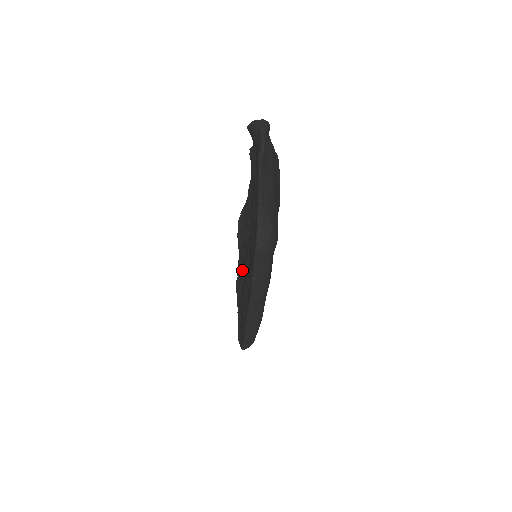
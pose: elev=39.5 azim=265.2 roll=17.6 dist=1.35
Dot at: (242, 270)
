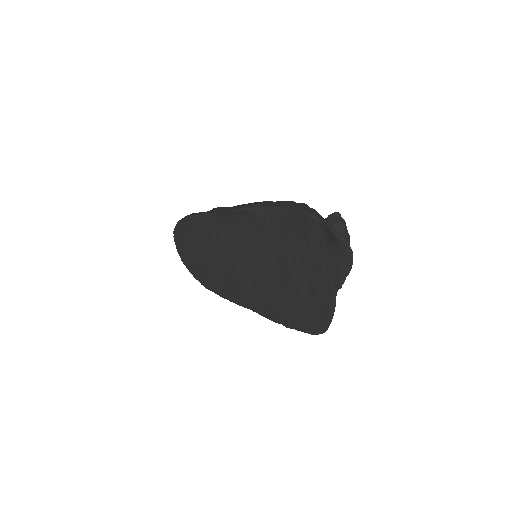
Dot at: (226, 244)
